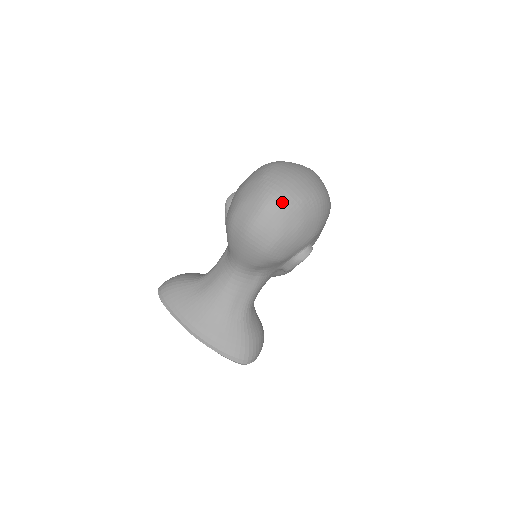
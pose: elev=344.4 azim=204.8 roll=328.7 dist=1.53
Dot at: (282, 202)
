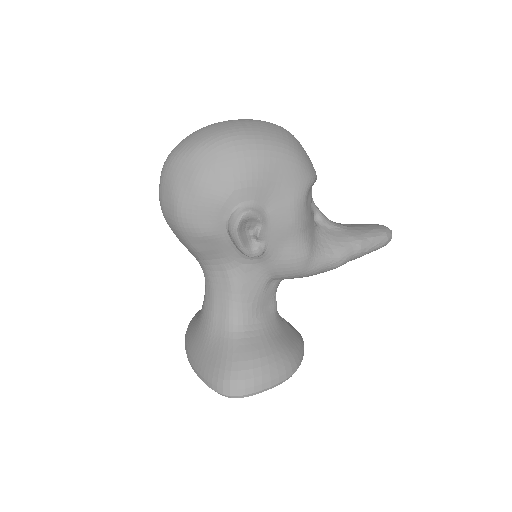
Dot at: (172, 159)
